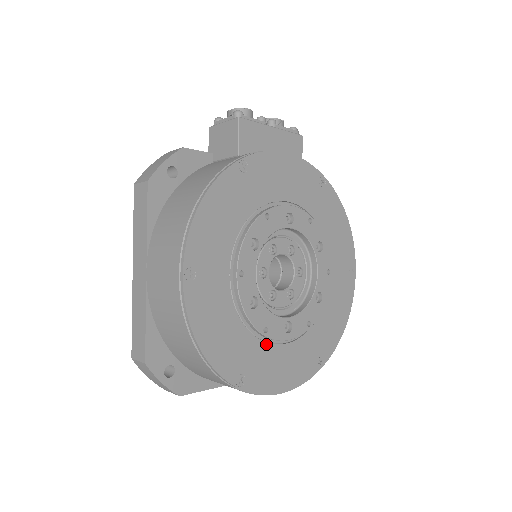
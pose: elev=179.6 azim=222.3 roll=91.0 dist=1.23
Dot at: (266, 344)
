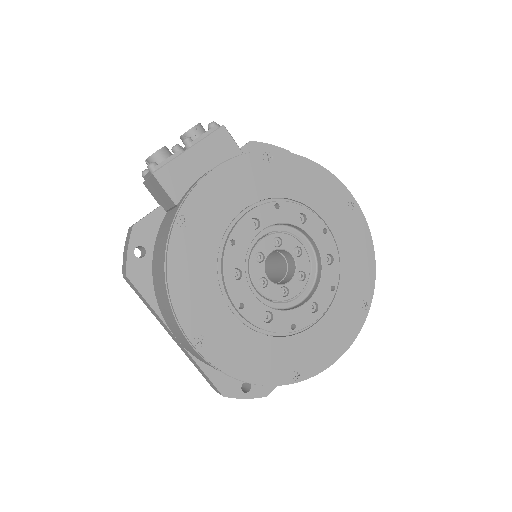
Dot at: (303, 333)
